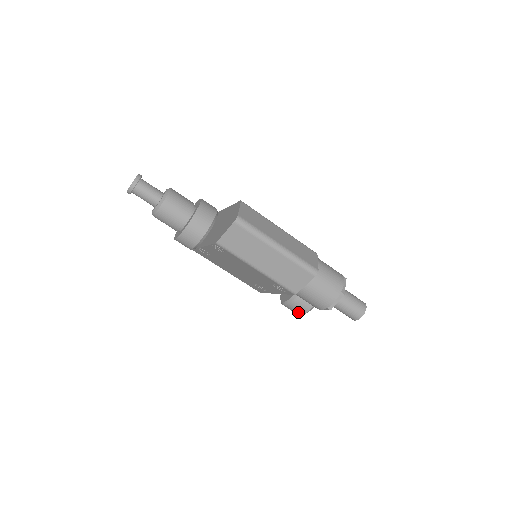
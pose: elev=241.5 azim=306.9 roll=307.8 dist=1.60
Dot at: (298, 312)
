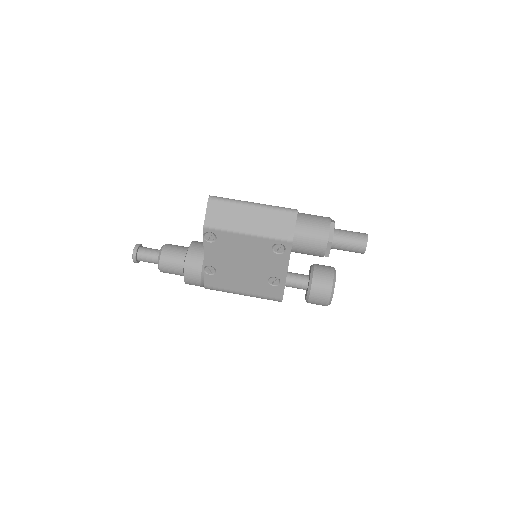
Dot at: (325, 296)
